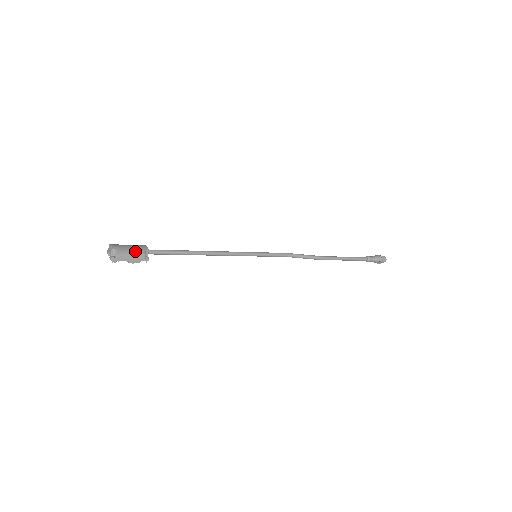
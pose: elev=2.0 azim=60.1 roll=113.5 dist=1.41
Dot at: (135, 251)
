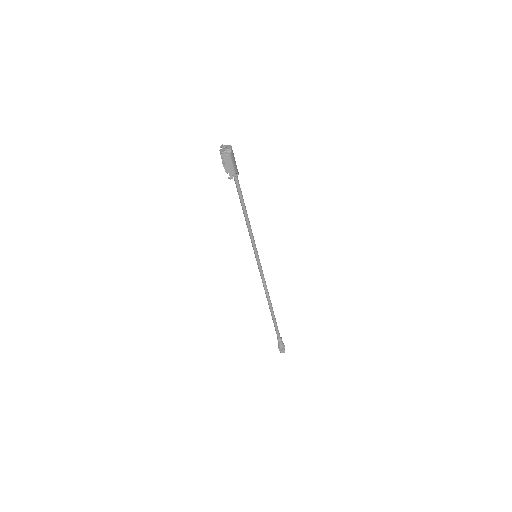
Dot at: (235, 166)
